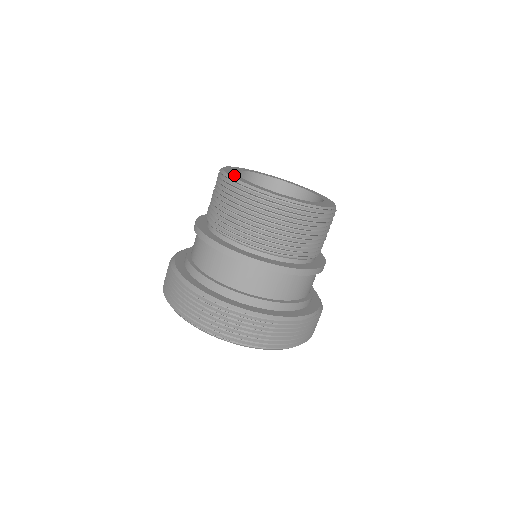
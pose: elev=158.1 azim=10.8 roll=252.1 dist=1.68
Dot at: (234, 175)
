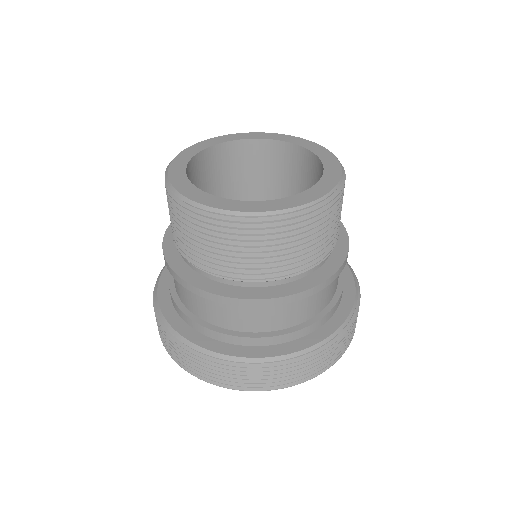
Dot at: (183, 158)
